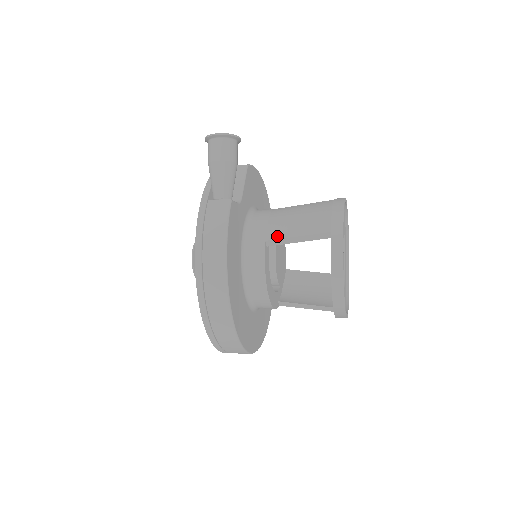
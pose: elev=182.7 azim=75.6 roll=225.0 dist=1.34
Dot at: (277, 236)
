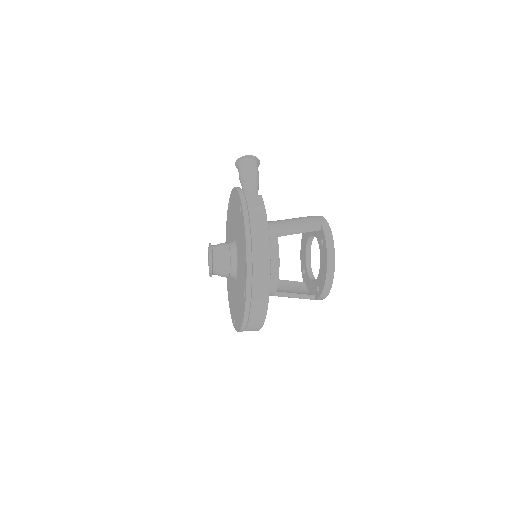
Dot at: (284, 229)
